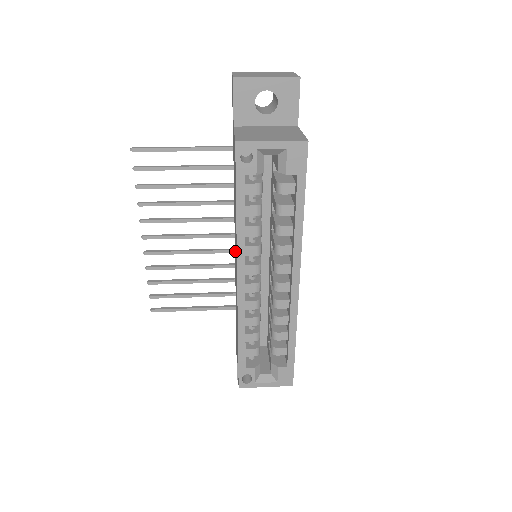
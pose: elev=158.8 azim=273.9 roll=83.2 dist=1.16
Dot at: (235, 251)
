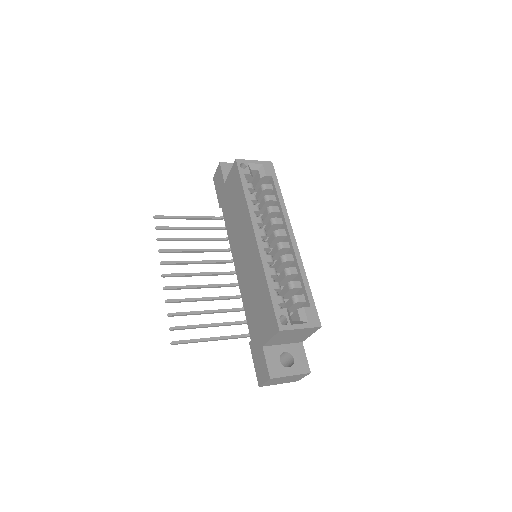
Dot at: (240, 255)
